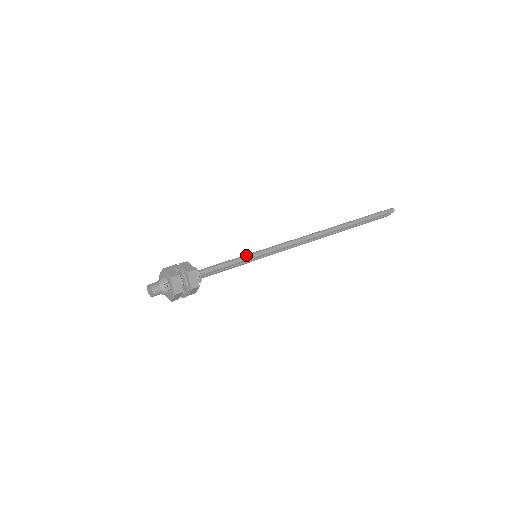
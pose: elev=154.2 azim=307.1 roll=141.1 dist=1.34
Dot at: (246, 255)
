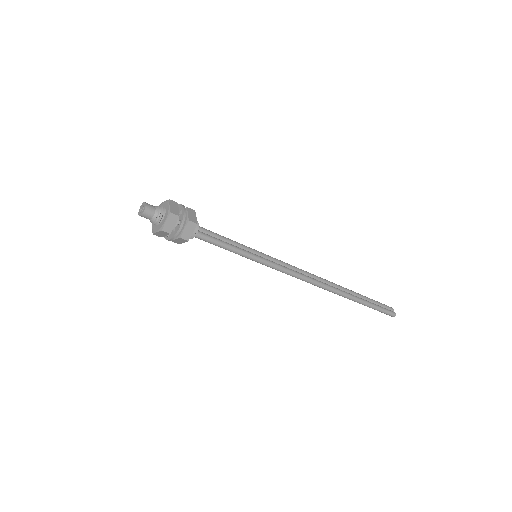
Dot at: occluded
